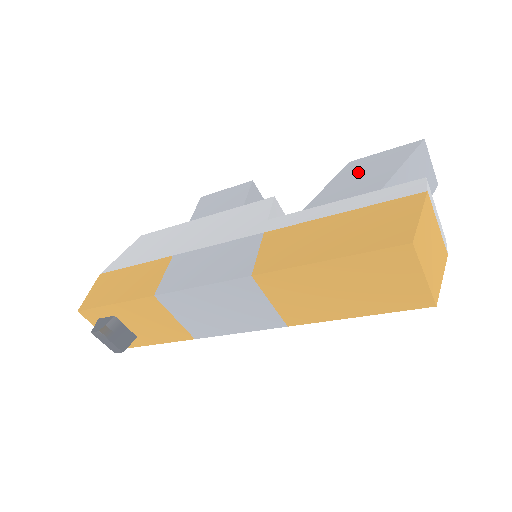
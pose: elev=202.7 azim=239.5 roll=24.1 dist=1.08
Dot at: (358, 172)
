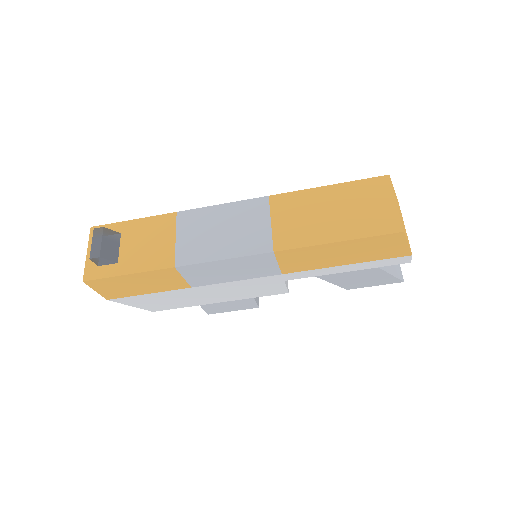
Dot at: occluded
